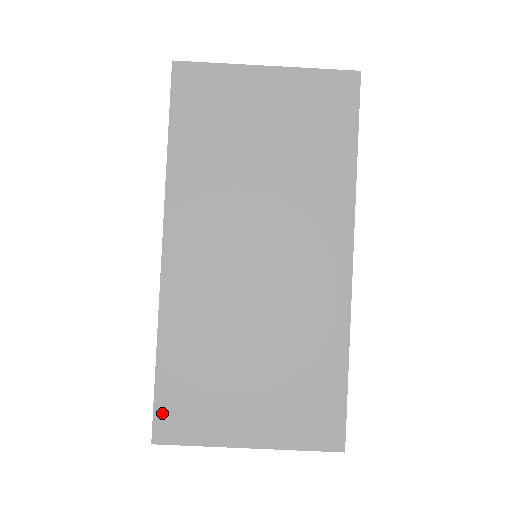
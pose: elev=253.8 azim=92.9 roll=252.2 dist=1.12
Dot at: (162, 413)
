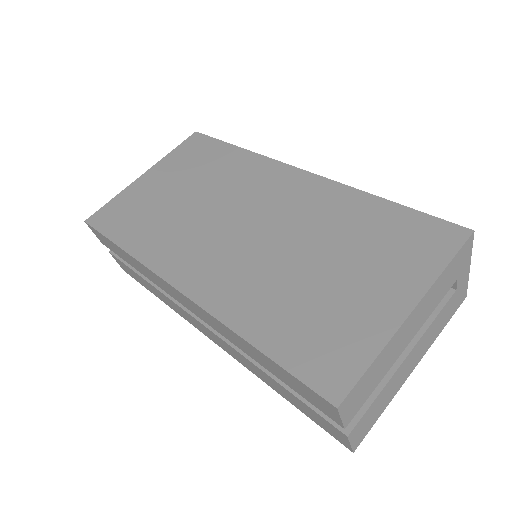
Dot at: (311, 375)
